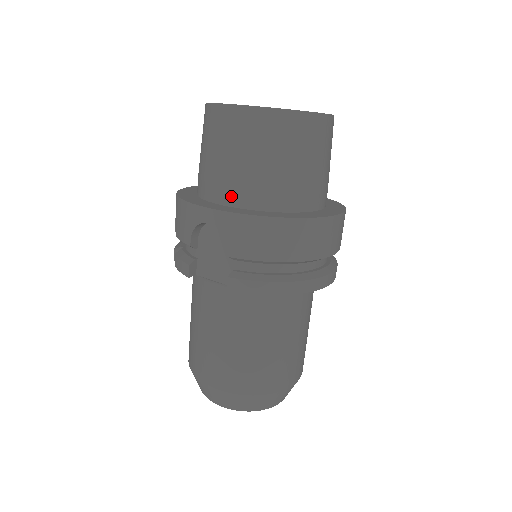
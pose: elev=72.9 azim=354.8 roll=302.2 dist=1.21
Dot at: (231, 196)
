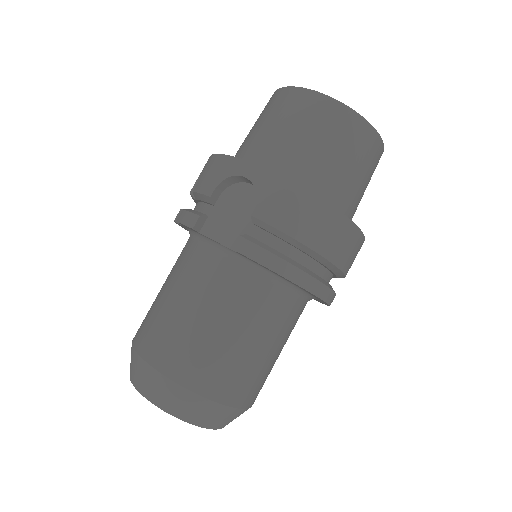
Dot at: (273, 166)
